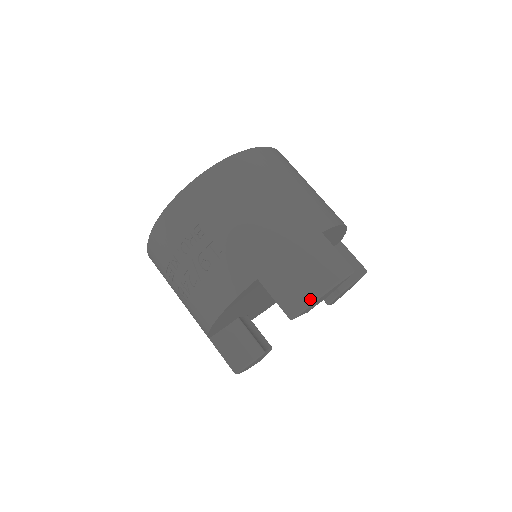
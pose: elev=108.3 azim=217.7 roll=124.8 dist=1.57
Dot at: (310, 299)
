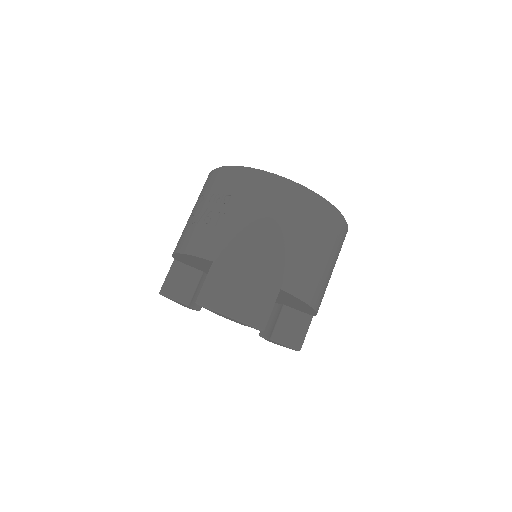
Dot at: (218, 308)
